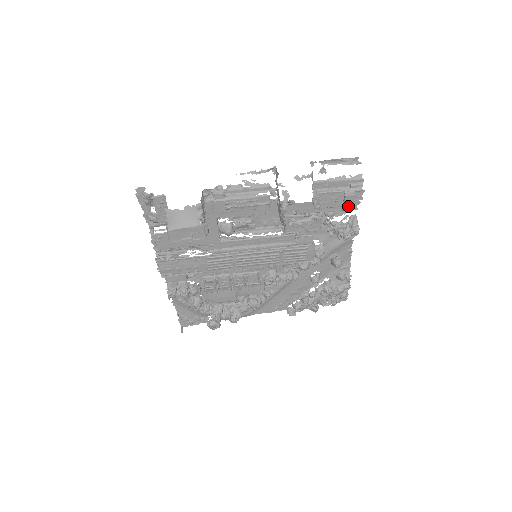
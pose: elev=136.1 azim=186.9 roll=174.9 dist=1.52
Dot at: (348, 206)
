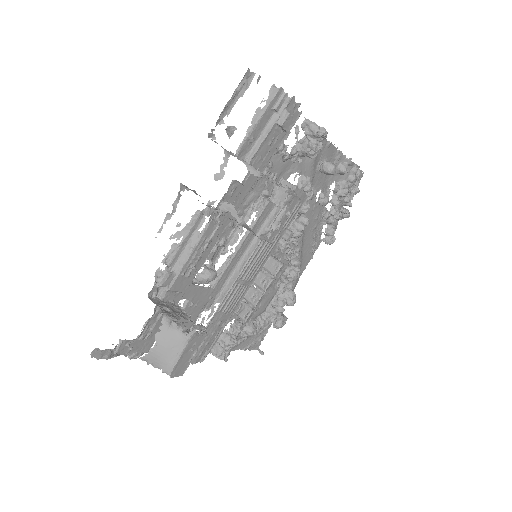
Dot at: occluded
